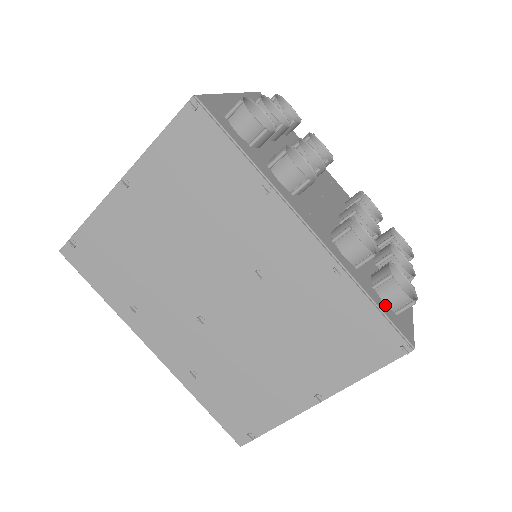
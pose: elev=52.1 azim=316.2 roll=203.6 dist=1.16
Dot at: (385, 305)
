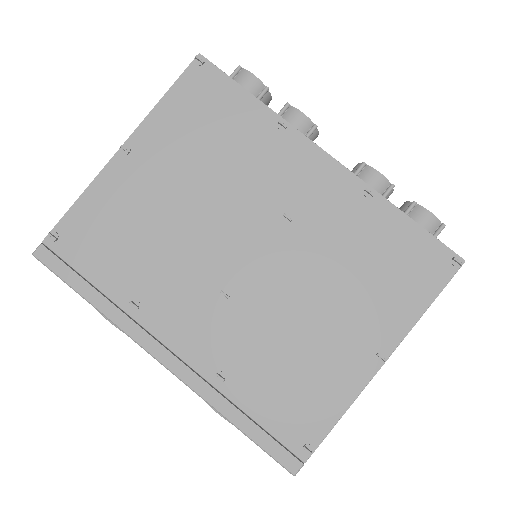
Dot at: occluded
